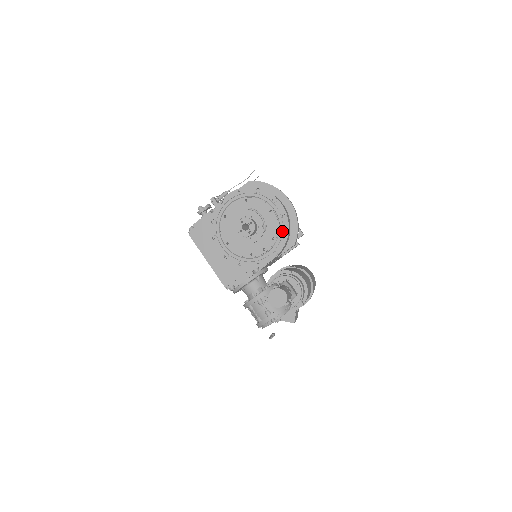
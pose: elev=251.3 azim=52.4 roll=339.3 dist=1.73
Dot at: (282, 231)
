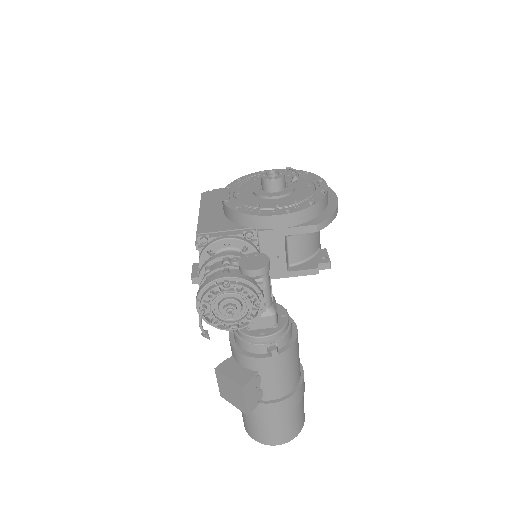
Dot at: (311, 199)
